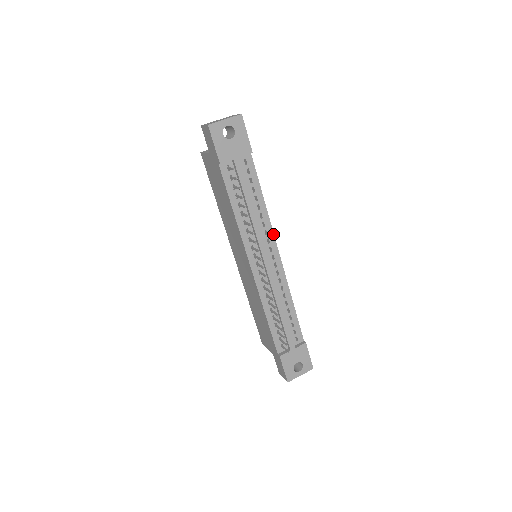
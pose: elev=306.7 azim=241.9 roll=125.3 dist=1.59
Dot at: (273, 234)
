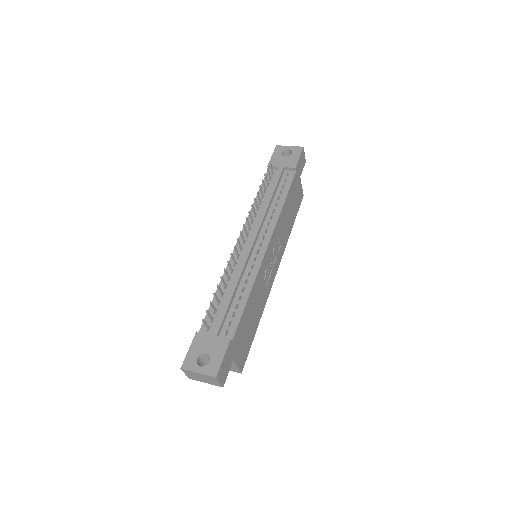
Dot at: (274, 228)
